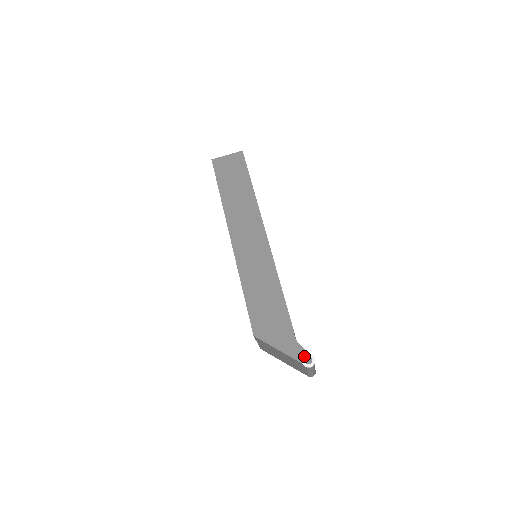
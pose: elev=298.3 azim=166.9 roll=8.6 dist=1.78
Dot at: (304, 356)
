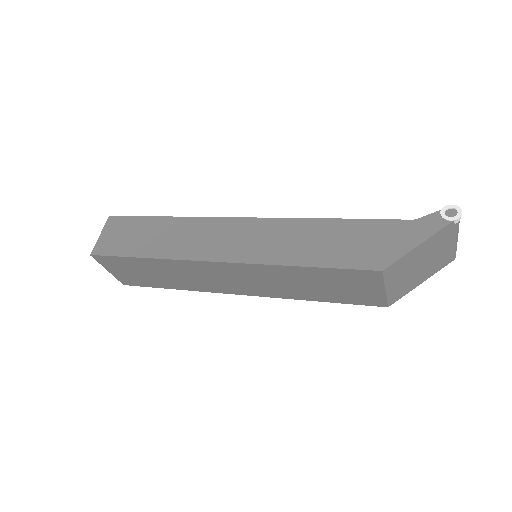
Dot at: (442, 216)
